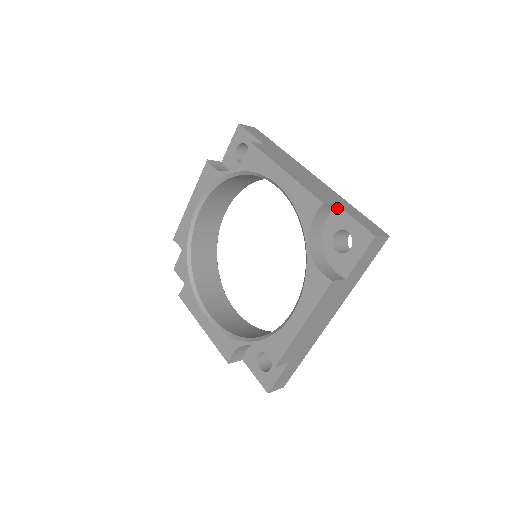
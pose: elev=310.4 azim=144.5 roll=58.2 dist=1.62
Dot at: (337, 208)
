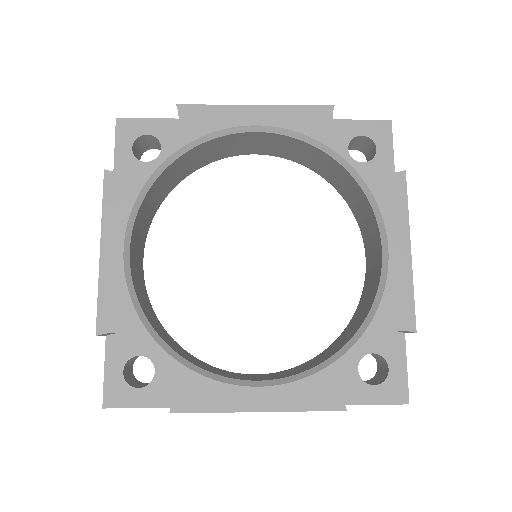
Dot at: occluded
